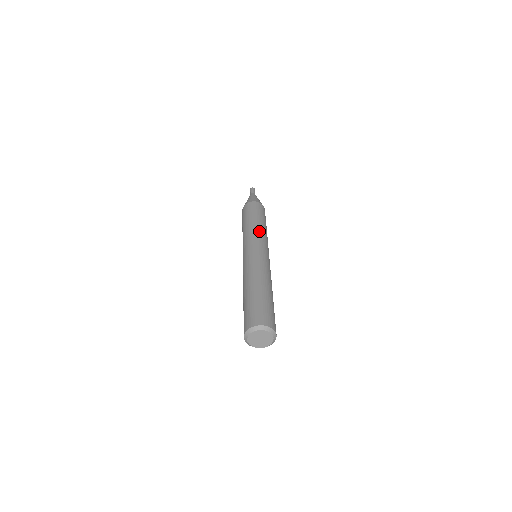
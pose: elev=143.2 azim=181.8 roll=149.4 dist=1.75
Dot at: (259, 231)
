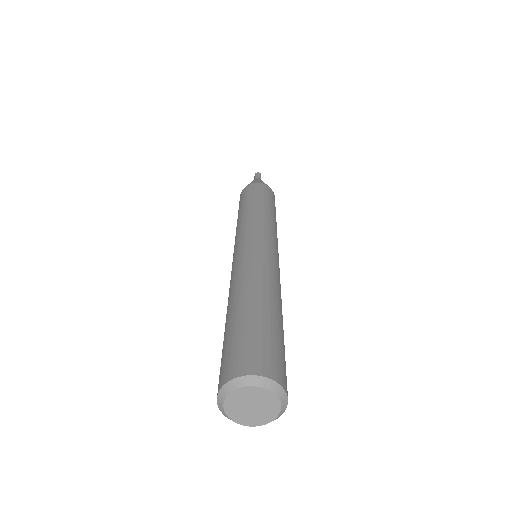
Dot at: (269, 220)
